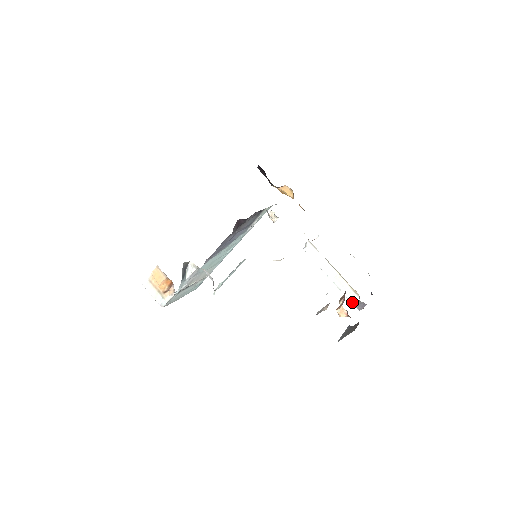
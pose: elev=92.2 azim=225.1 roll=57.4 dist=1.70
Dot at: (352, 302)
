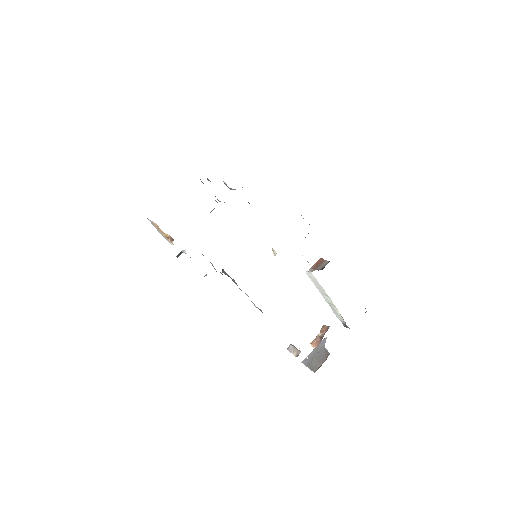
Dot at: occluded
